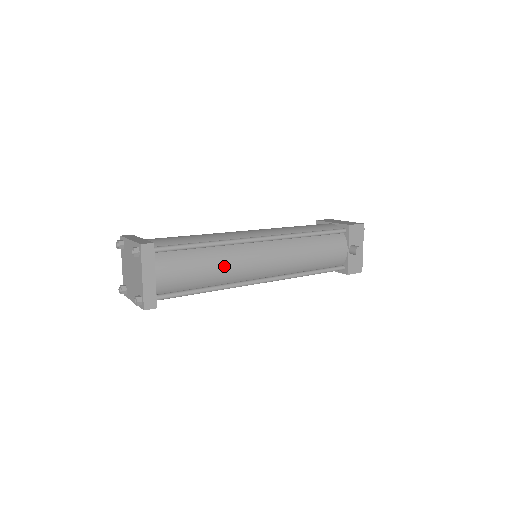
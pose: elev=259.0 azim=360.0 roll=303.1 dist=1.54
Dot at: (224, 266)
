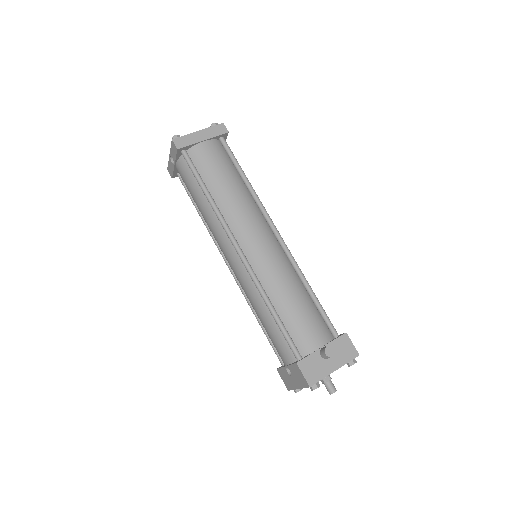
Dot at: (237, 199)
